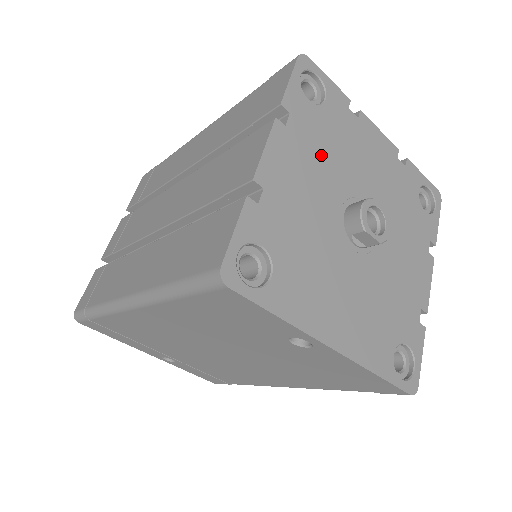
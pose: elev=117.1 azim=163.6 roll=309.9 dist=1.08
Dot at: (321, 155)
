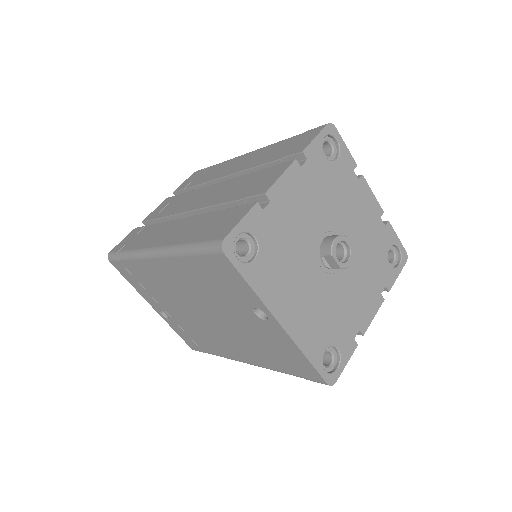
Dot at: (320, 195)
